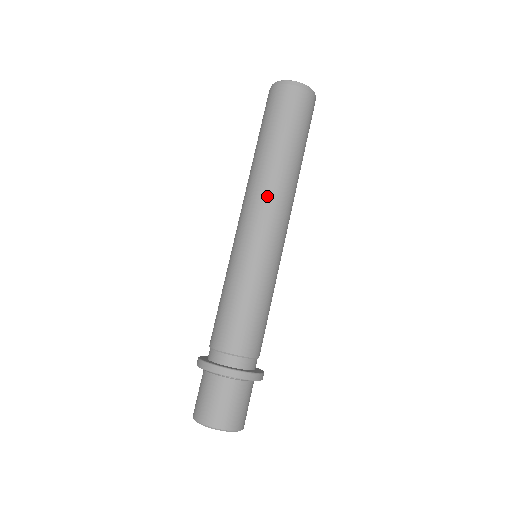
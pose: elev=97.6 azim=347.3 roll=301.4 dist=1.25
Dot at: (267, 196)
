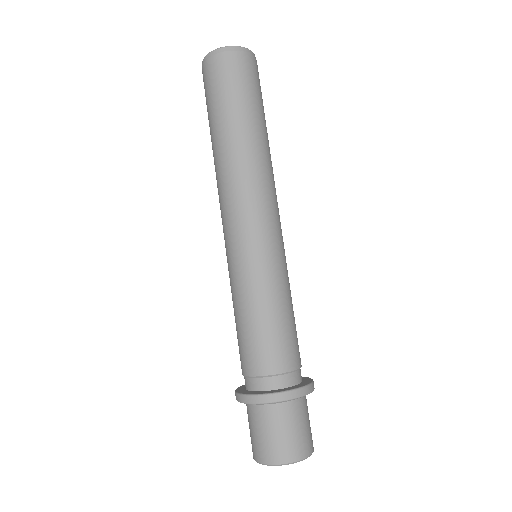
Dot at: (262, 184)
